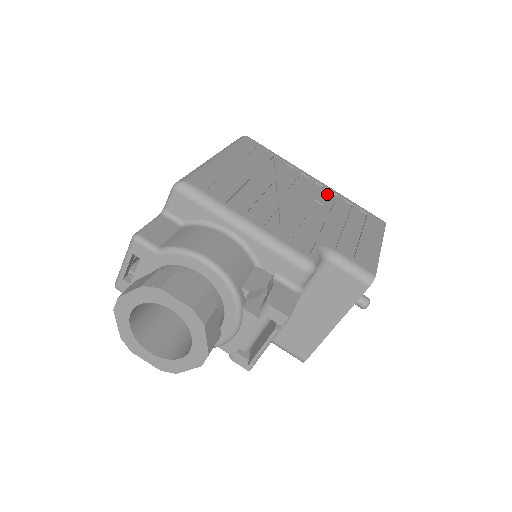
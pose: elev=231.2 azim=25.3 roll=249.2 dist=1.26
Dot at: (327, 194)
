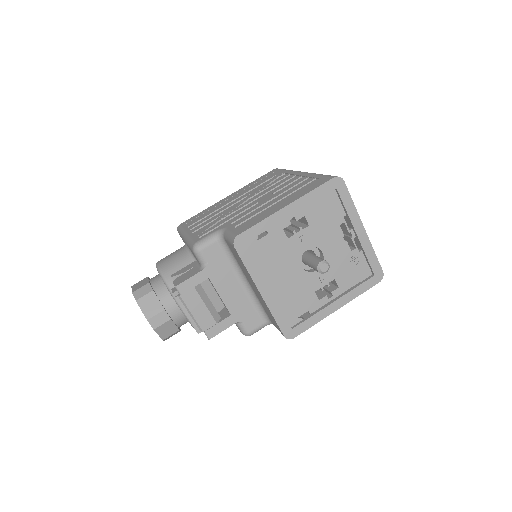
Dot at: (292, 181)
